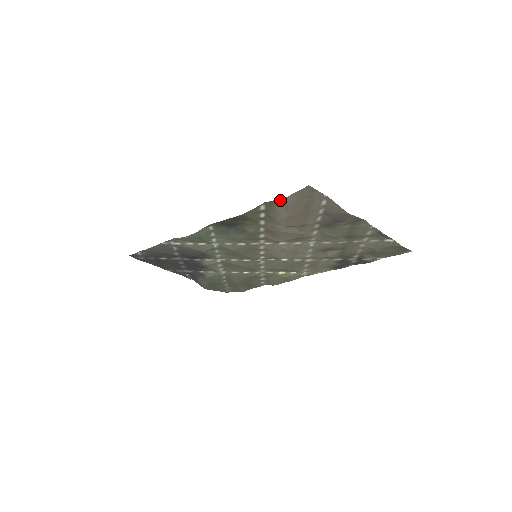
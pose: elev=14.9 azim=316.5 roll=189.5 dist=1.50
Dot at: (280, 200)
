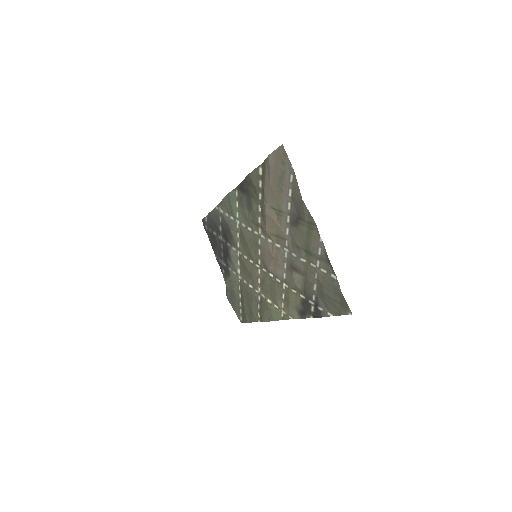
Dot at: (267, 160)
